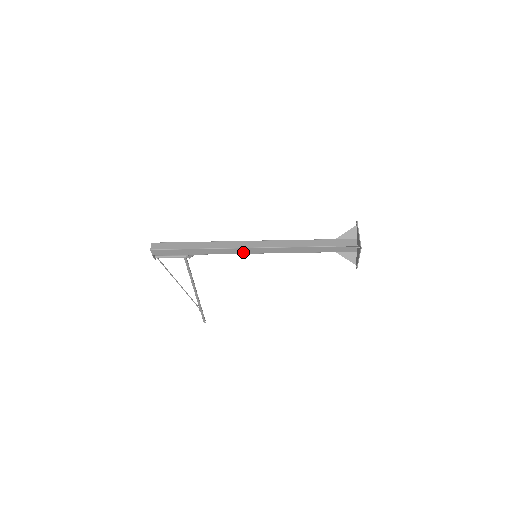
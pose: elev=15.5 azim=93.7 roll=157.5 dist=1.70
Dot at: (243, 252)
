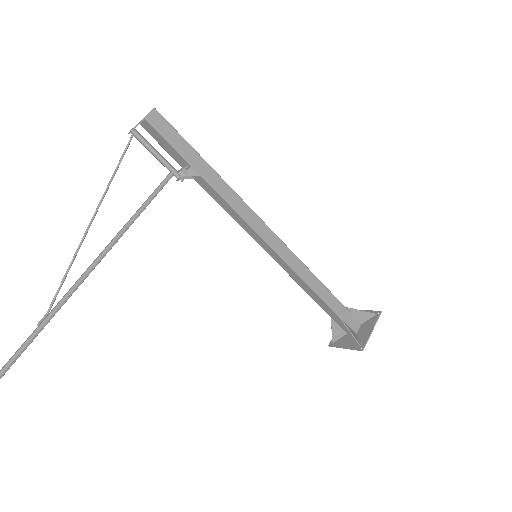
Dot at: (257, 228)
